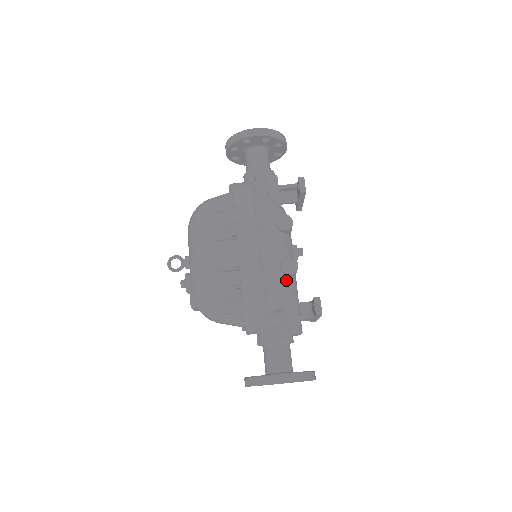
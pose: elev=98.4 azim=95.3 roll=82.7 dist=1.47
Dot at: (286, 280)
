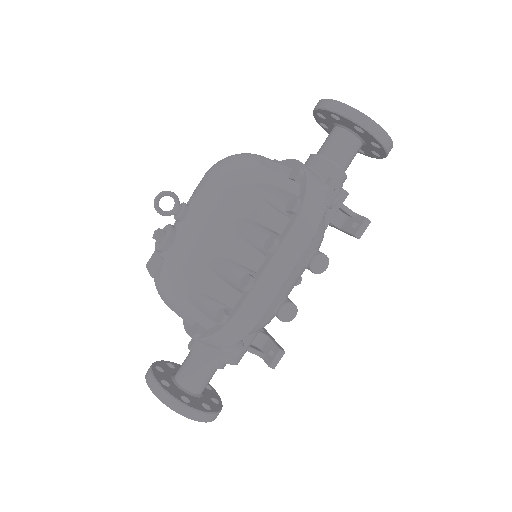
Dot at: (271, 319)
